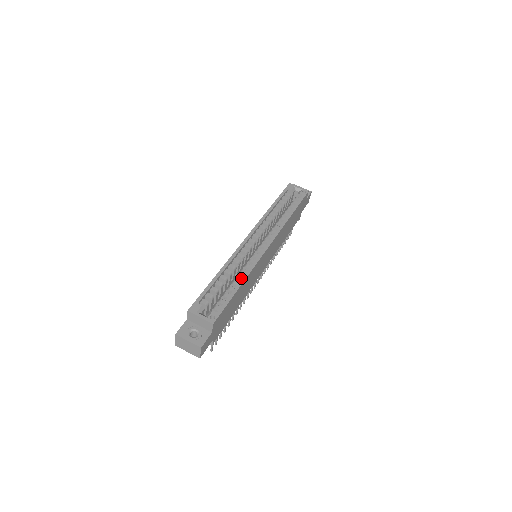
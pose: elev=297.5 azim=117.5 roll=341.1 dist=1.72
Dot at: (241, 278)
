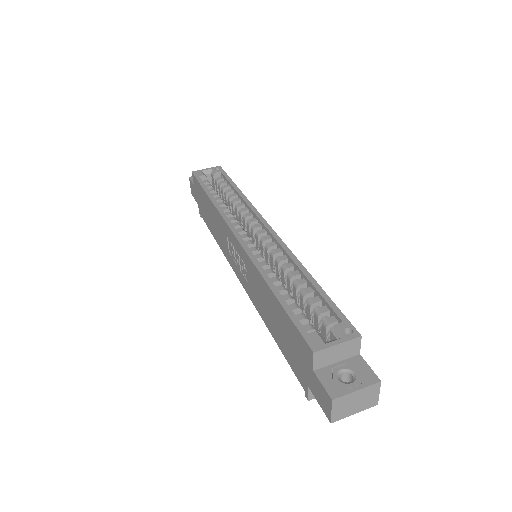
Dot at: (297, 273)
